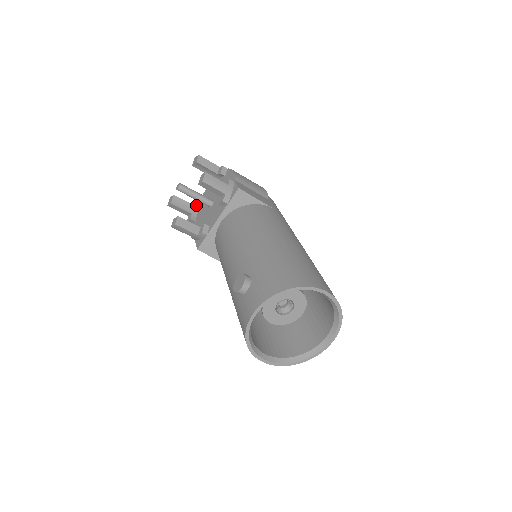
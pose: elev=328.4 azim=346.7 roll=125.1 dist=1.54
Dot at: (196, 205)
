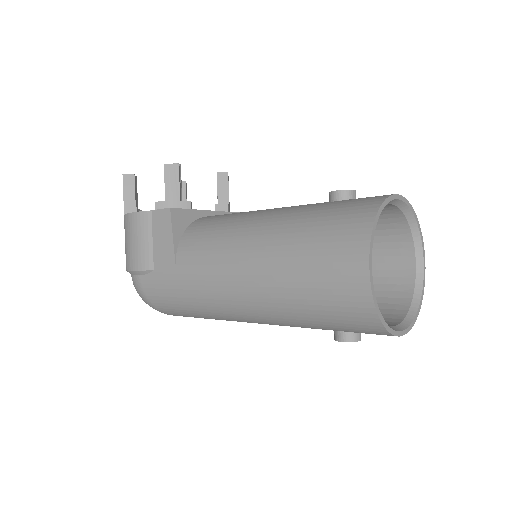
Dot at: occluded
